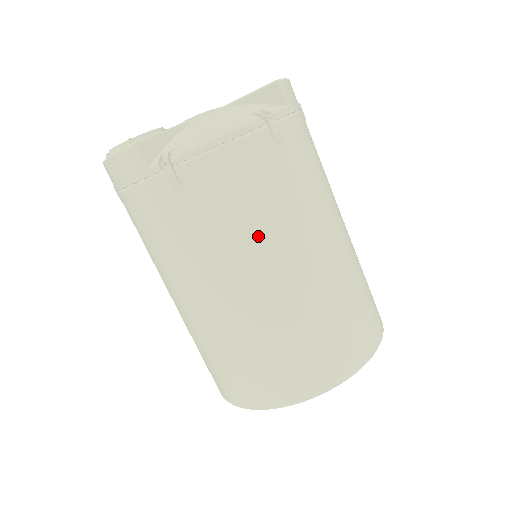
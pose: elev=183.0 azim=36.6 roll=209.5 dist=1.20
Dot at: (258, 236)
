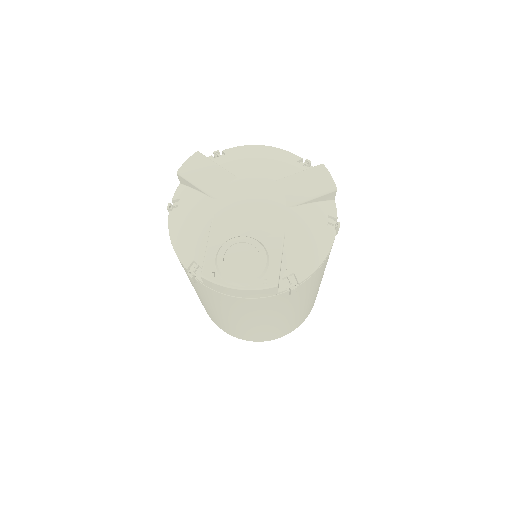
Dot at: occluded
